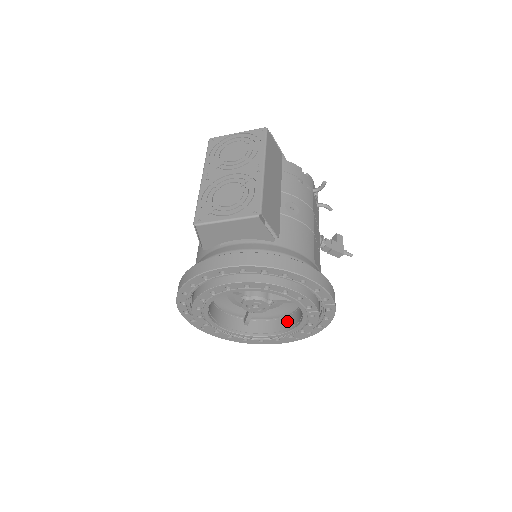
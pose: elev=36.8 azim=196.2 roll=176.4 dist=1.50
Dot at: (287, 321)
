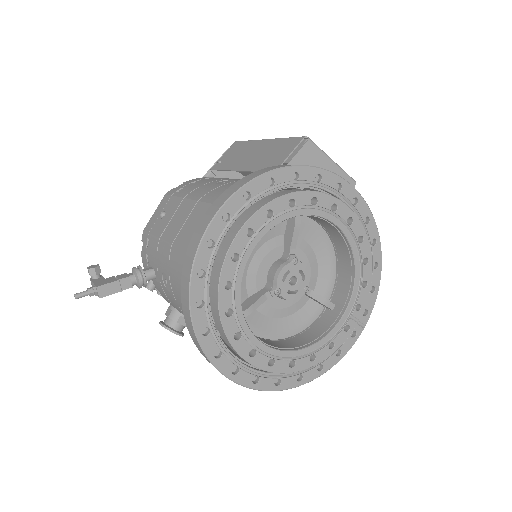
Dot at: (287, 342)
